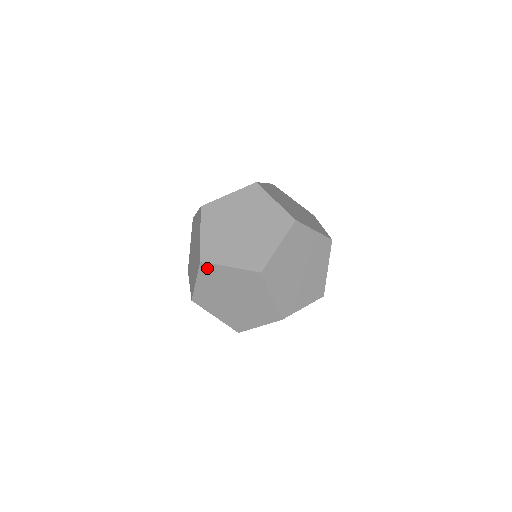
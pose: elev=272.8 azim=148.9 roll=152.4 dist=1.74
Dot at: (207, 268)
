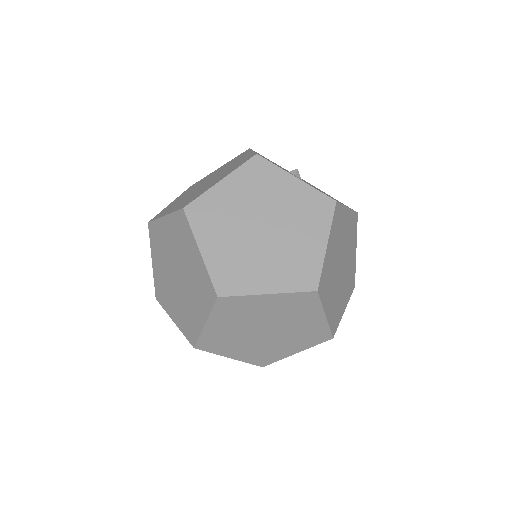
Dot at: (308, 299)
